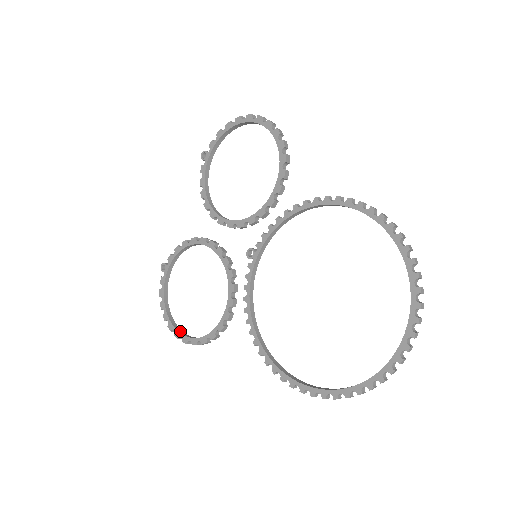
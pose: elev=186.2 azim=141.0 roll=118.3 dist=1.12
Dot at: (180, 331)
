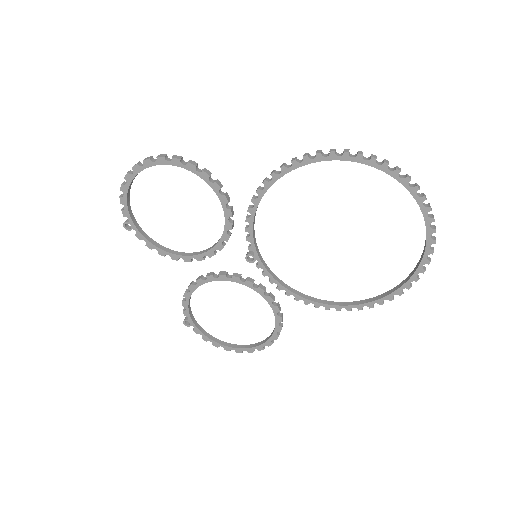
Dot at: (249, 347)
